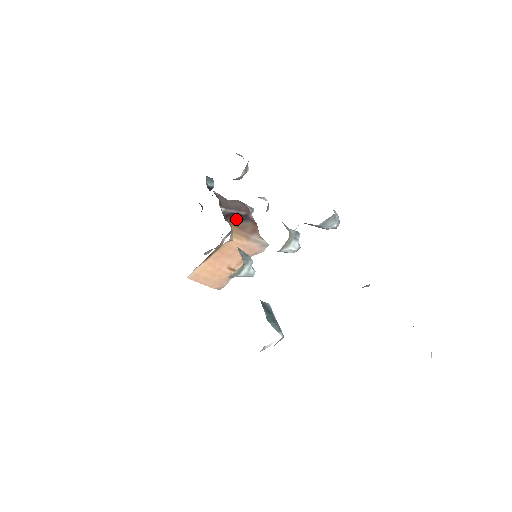
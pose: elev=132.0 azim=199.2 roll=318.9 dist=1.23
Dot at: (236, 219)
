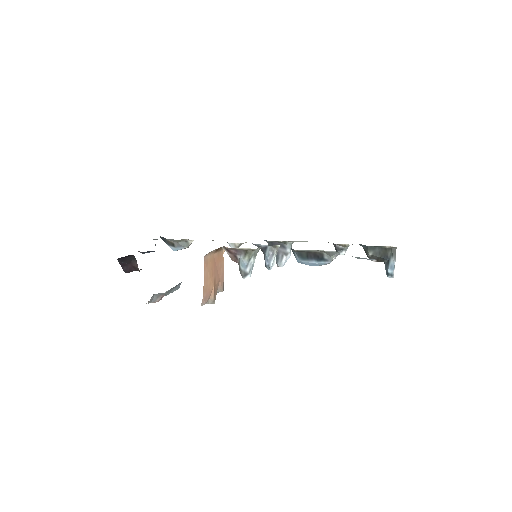
Dot at: occluded
